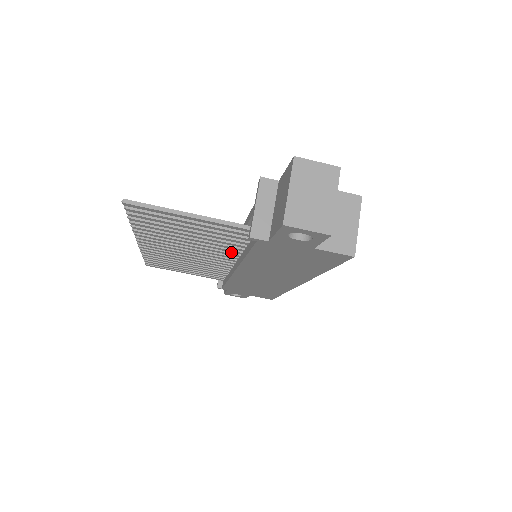
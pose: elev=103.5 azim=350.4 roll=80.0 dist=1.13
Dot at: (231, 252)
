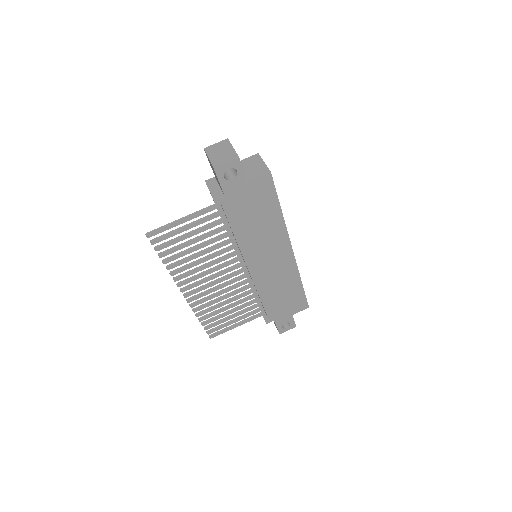
Dot at: (233, 252)
